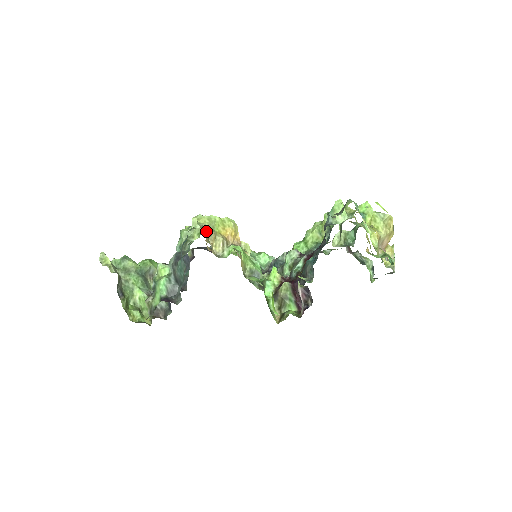
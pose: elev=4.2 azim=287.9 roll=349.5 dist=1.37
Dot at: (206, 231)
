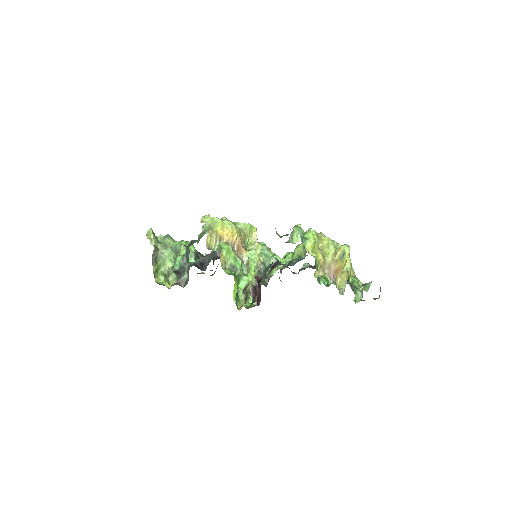
Dot at: occluded
